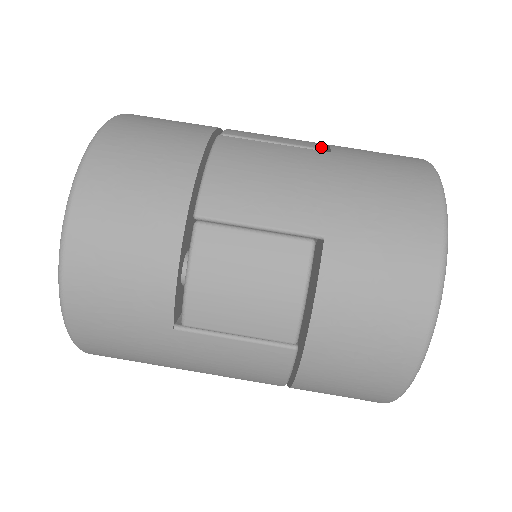
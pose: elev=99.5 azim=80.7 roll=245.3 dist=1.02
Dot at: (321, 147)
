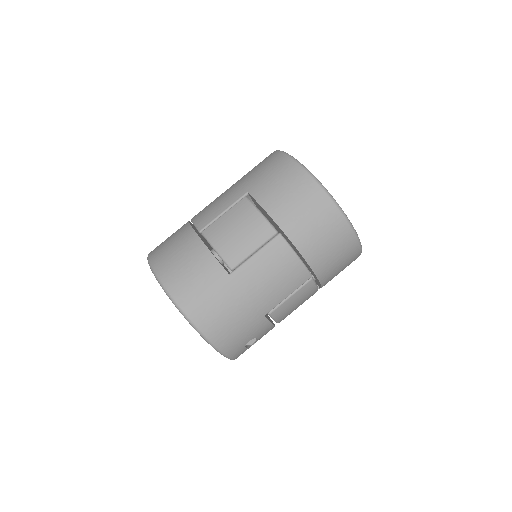
Dot at: occluded
